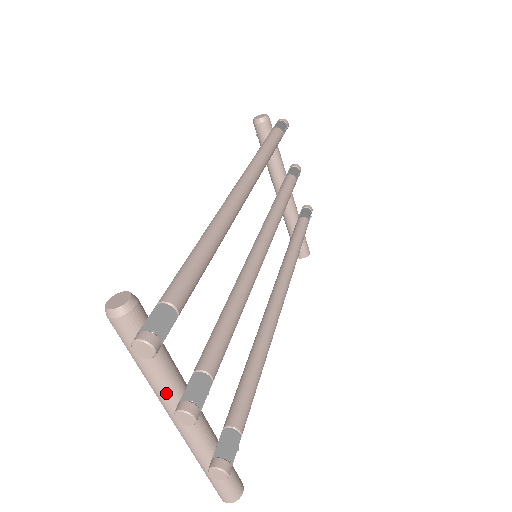
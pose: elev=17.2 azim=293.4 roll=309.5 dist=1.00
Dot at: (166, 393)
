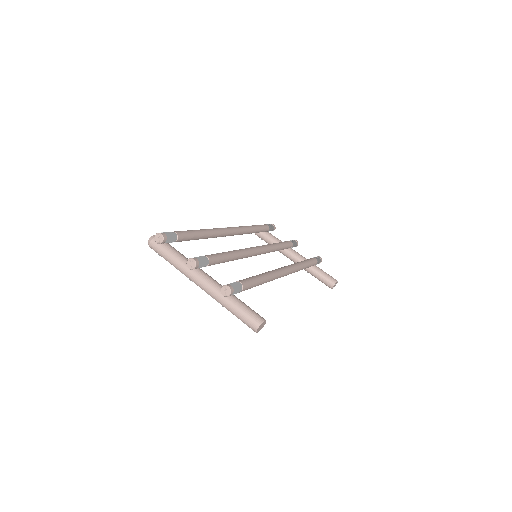
Dot at: (185, 267)
